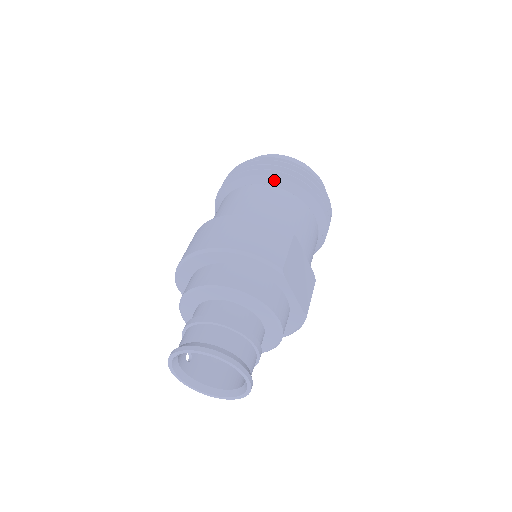
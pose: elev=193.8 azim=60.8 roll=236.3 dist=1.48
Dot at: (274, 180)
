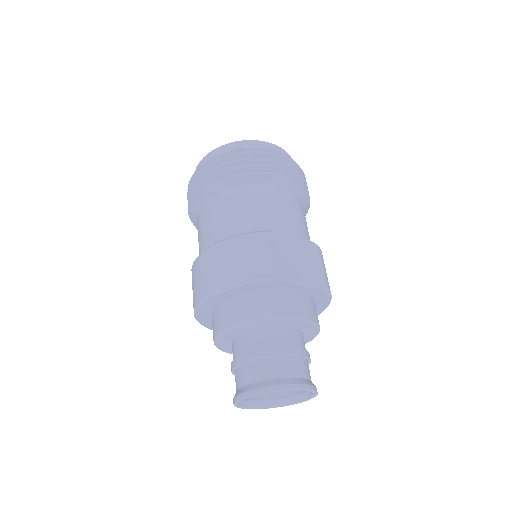
Dot at: (222, 185)
